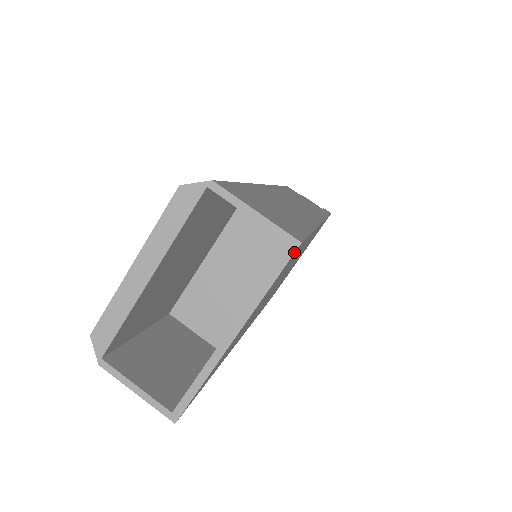
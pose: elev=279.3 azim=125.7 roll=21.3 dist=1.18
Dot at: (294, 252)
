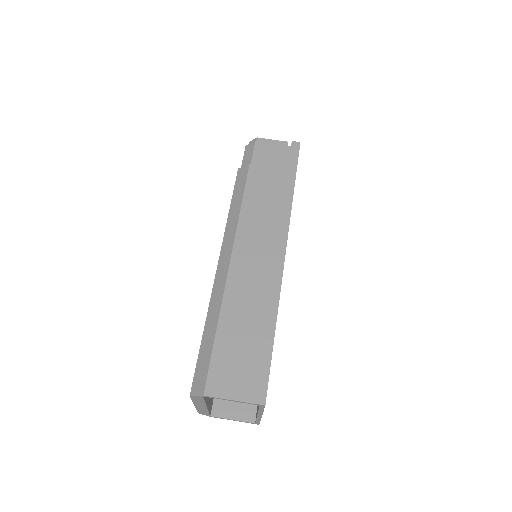
Dot at: (264, 407)
